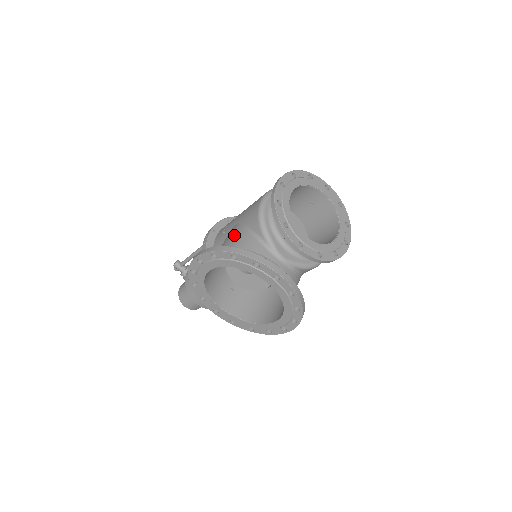
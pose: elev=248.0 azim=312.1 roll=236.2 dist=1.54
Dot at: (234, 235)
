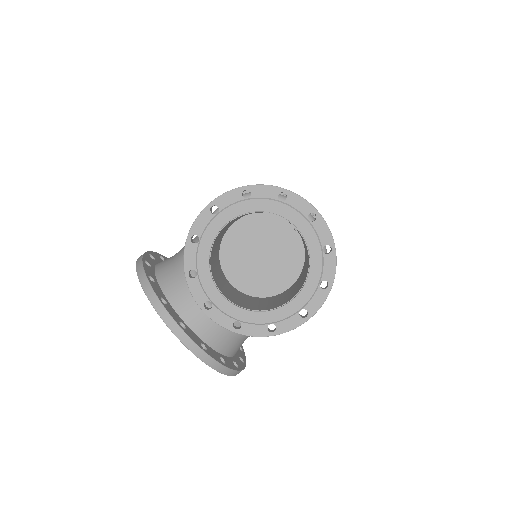
Dot at: occluded
